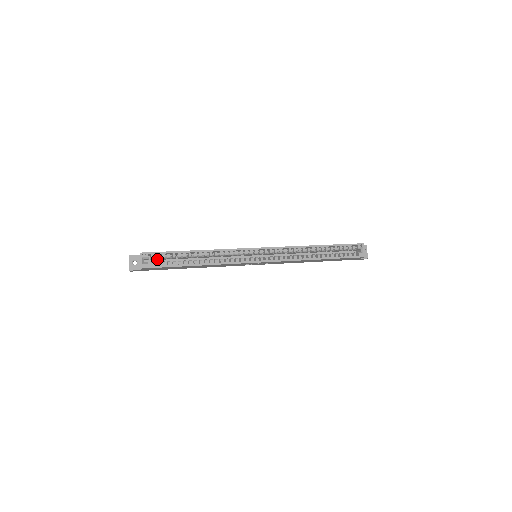
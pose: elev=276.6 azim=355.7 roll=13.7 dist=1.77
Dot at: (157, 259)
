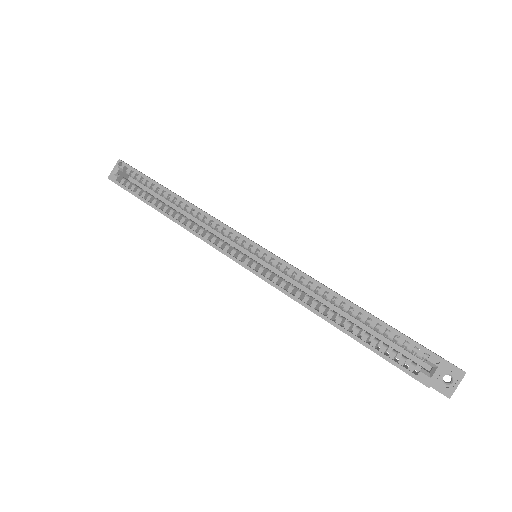
Dot at: occluded
